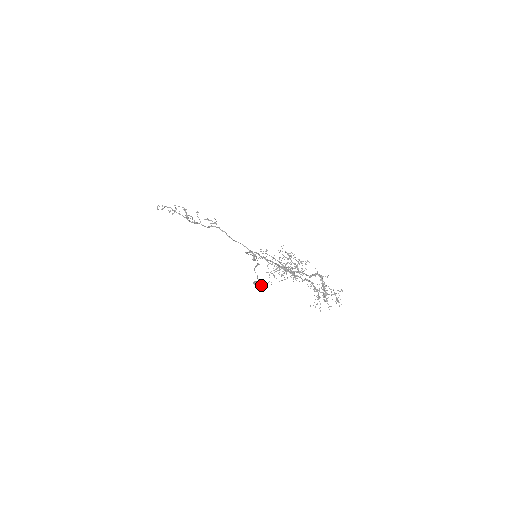
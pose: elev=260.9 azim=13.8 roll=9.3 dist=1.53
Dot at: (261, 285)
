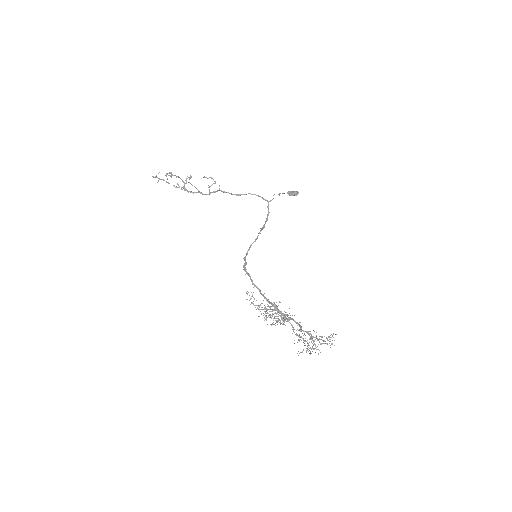
Dot at: (295, 195)
